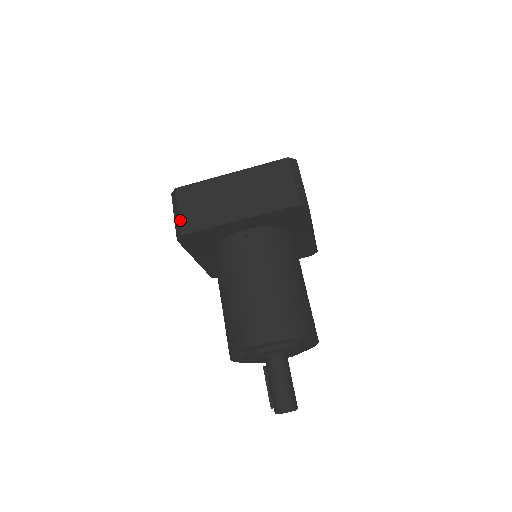
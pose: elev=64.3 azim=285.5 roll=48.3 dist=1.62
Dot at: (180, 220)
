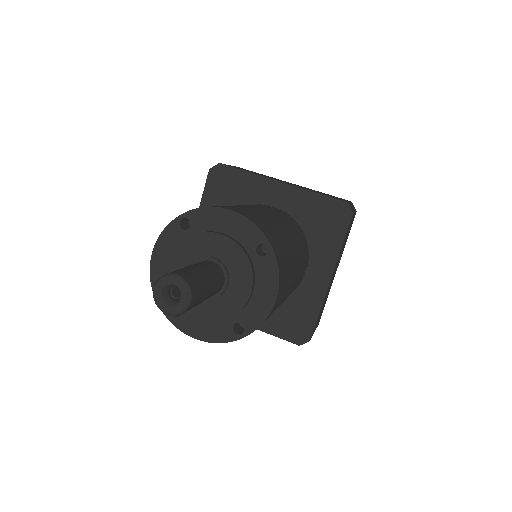
Dot at: occluded
